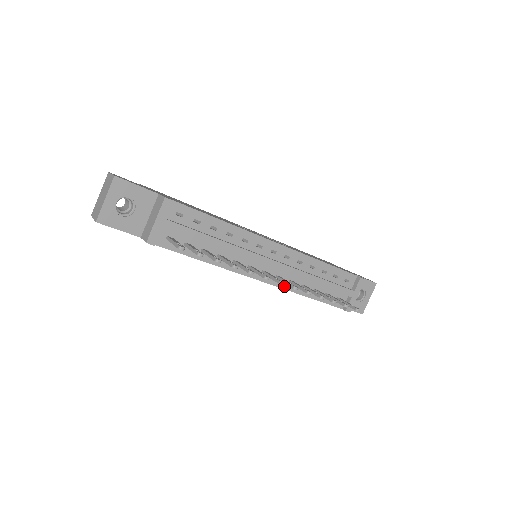
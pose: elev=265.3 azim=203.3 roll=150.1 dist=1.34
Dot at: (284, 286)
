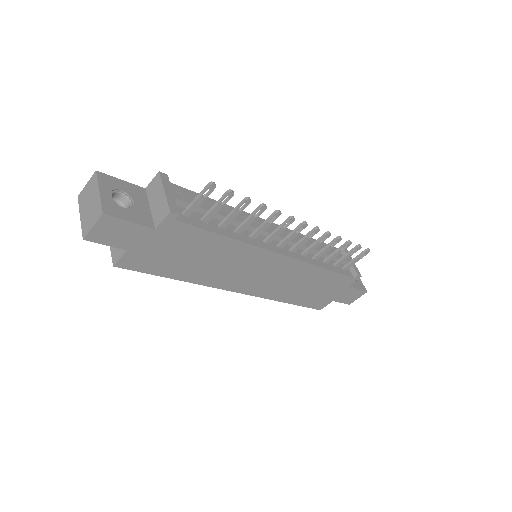
Dot at: (301, 259)
